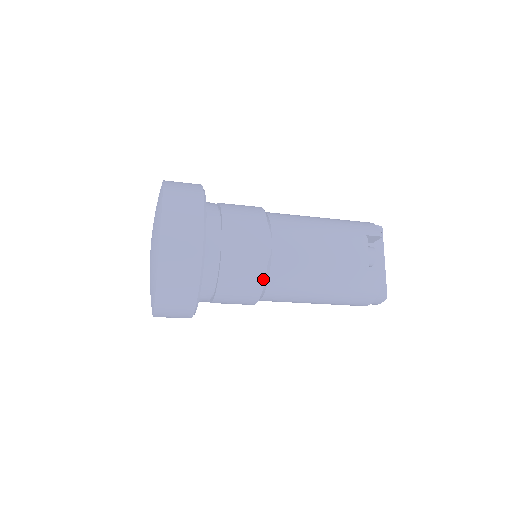
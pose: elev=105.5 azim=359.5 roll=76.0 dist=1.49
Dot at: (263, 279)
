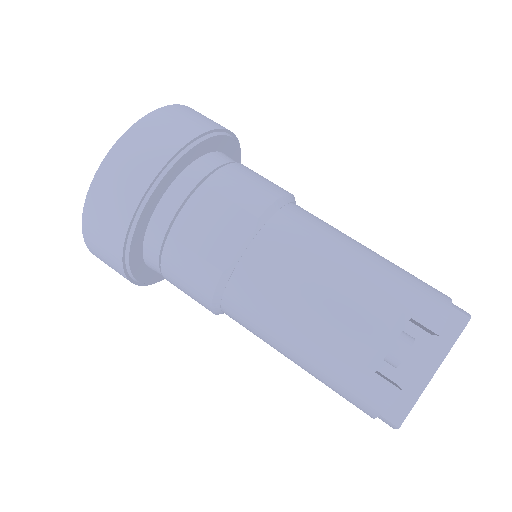
Dot at: (213, 289)
